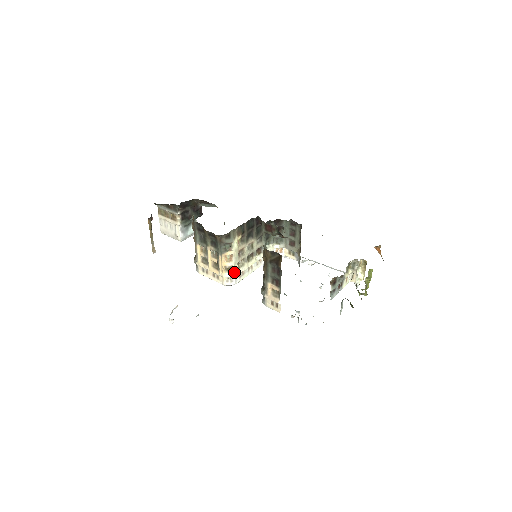
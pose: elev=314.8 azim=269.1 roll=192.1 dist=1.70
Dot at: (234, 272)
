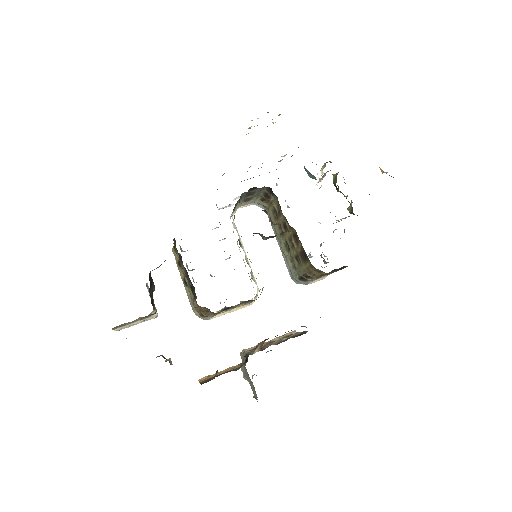
Dot at: (257, 290)
